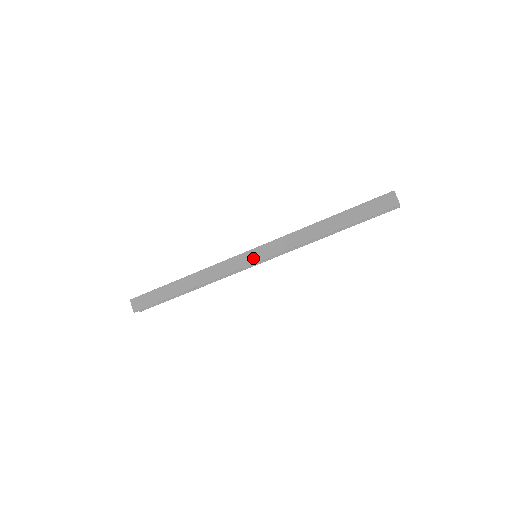
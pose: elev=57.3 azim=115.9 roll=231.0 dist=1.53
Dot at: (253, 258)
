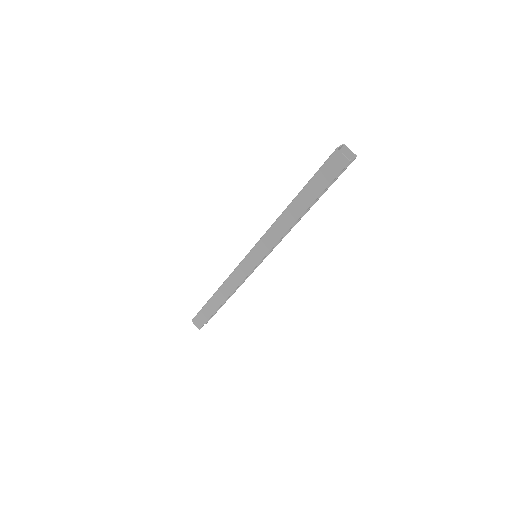
Dot at: (252, 262)
